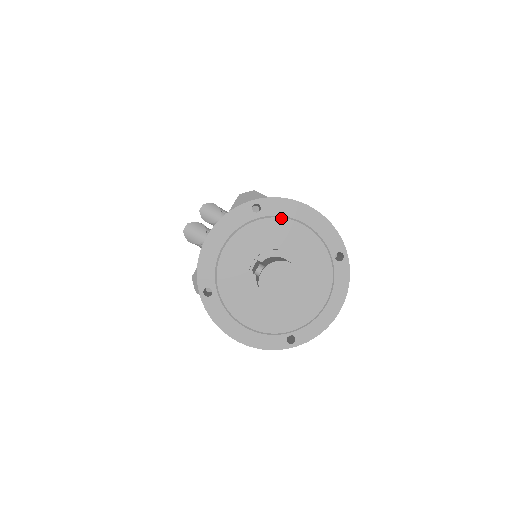
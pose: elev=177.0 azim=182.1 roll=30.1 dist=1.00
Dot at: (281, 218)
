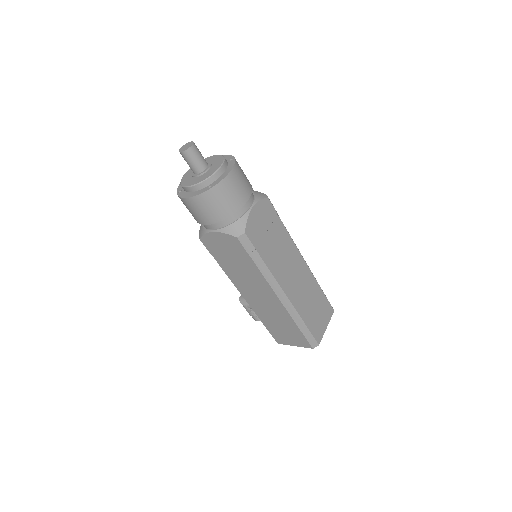
Dot at: (206, 158)
